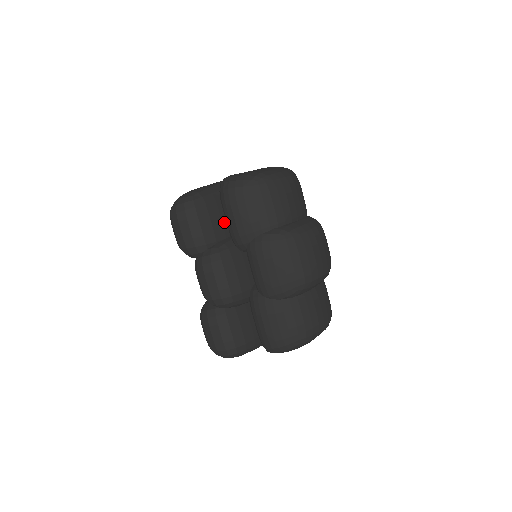
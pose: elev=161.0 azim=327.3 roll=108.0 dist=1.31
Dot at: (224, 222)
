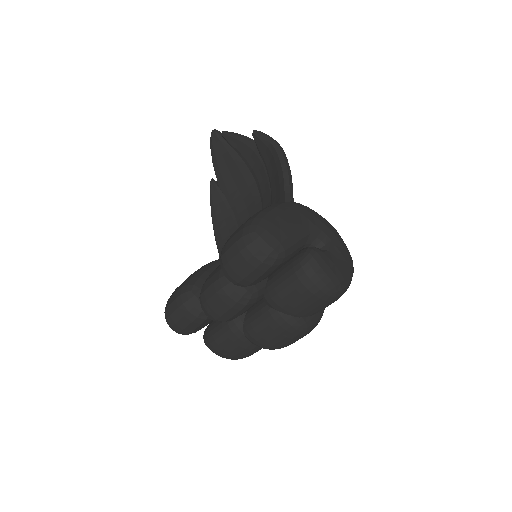
Dot at: occluded
